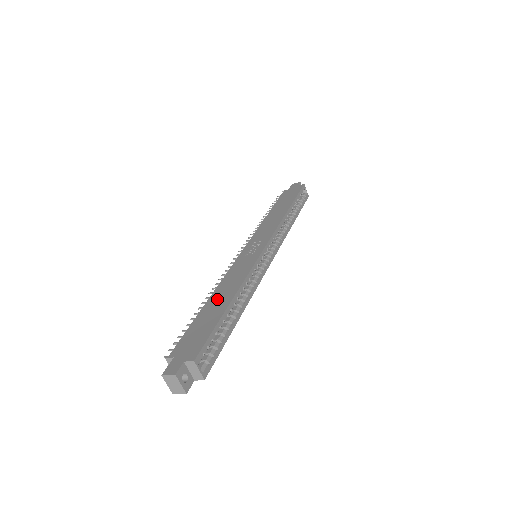
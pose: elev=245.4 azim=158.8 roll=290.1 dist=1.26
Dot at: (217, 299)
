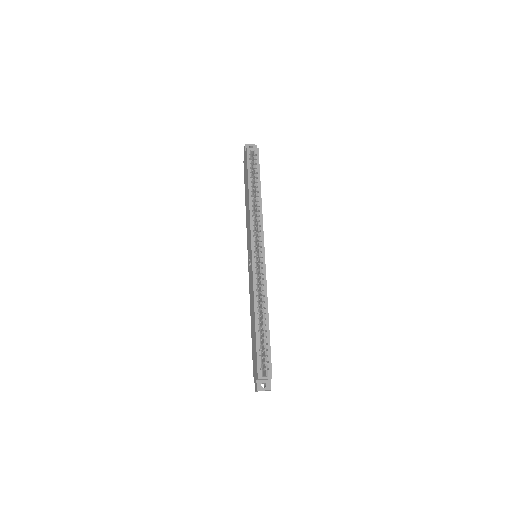
Dot at: (252, 320)
